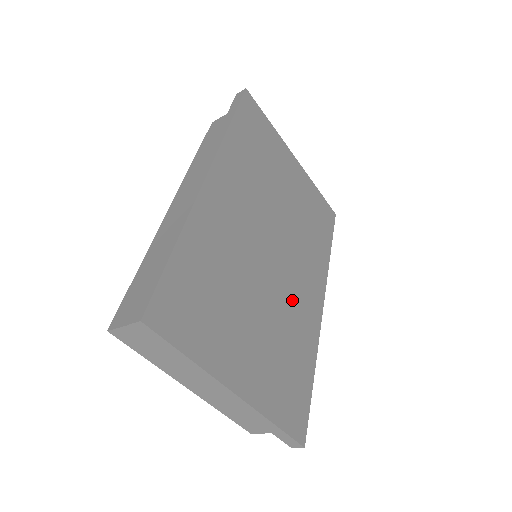
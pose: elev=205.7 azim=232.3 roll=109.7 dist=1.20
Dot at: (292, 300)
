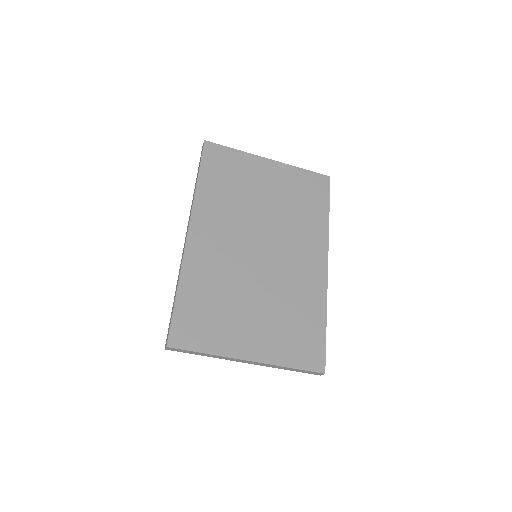
Dot at: (290, 276)
